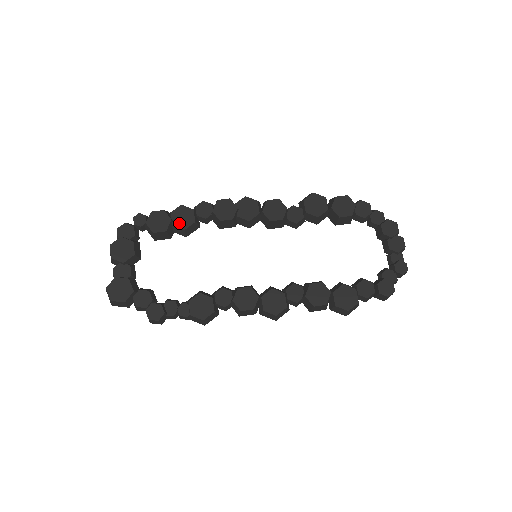
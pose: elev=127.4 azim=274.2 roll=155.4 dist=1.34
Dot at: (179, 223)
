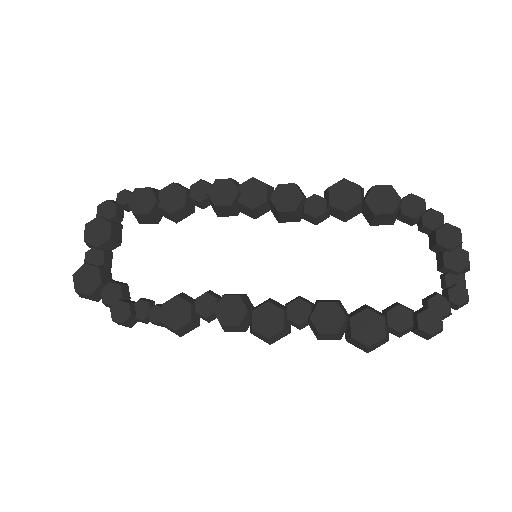
Dot at: (166, 205)
